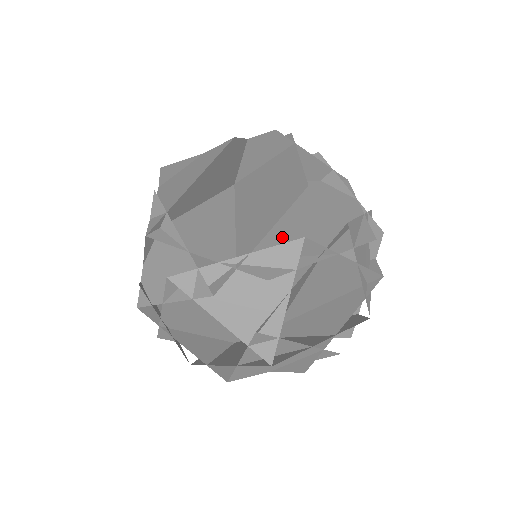
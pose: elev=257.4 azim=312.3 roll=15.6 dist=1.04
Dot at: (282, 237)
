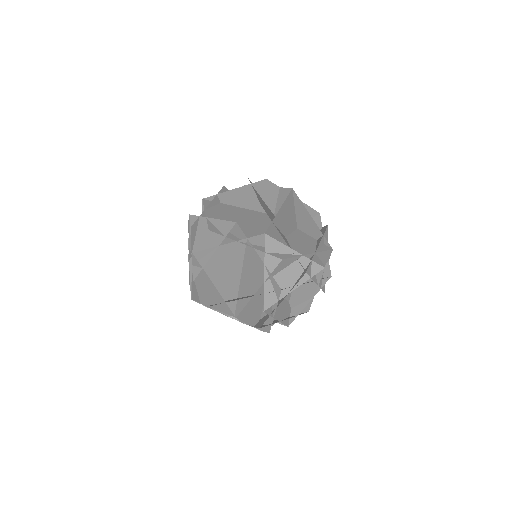
Dot at: (246, 231)
